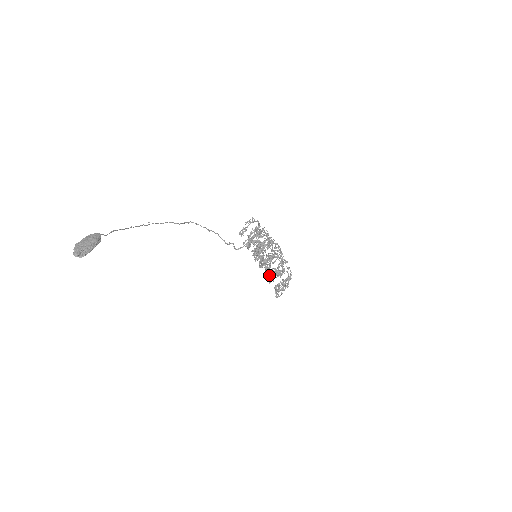
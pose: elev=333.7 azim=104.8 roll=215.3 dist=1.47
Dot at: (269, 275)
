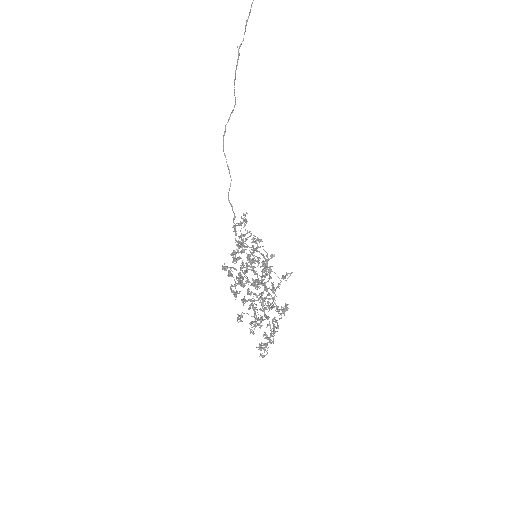
Dot at: (272, 286)
